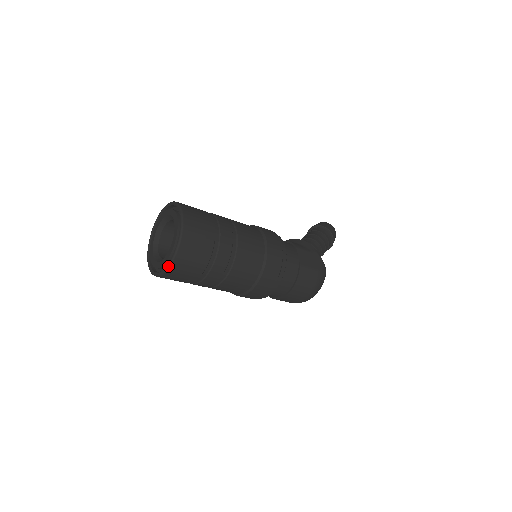
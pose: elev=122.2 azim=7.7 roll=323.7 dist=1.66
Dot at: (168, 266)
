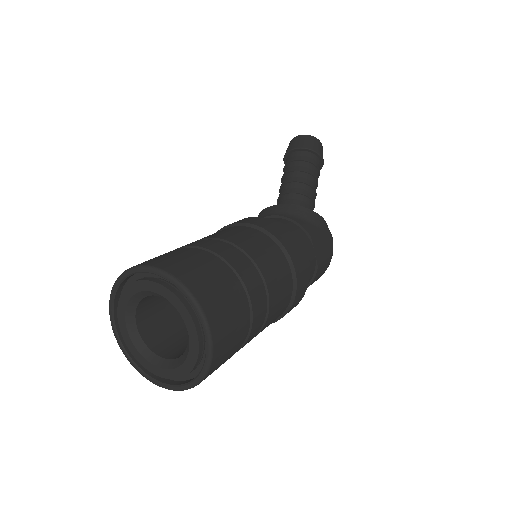
Dot at: occluded
